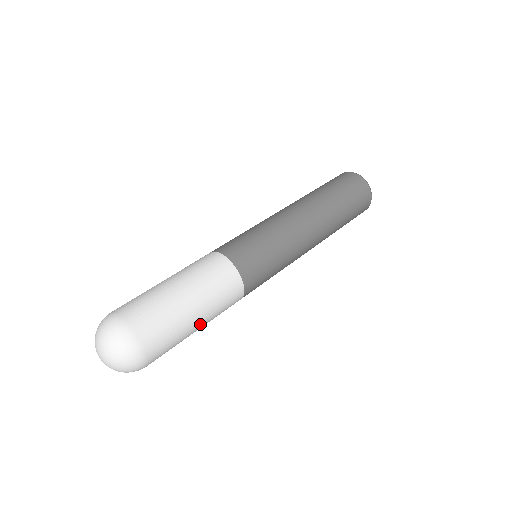
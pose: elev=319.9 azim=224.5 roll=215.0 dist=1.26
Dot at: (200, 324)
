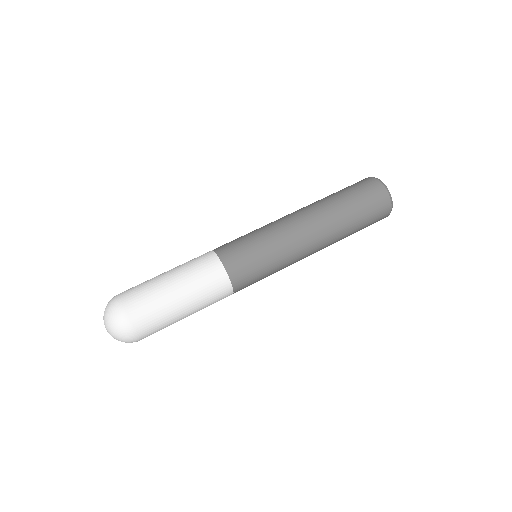
Dot at: occluded
